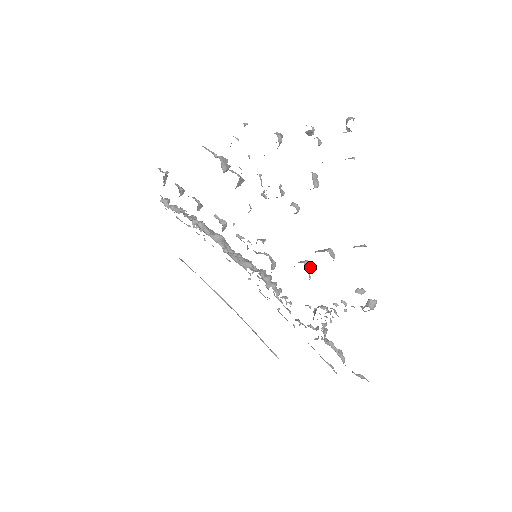
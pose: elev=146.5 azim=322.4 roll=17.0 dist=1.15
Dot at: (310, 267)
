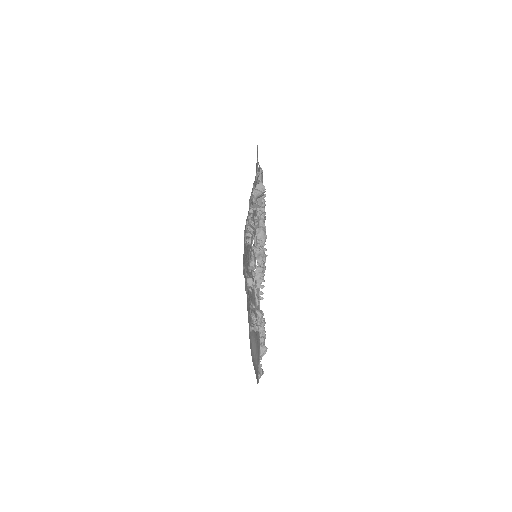
Dot at: (254, 282)
